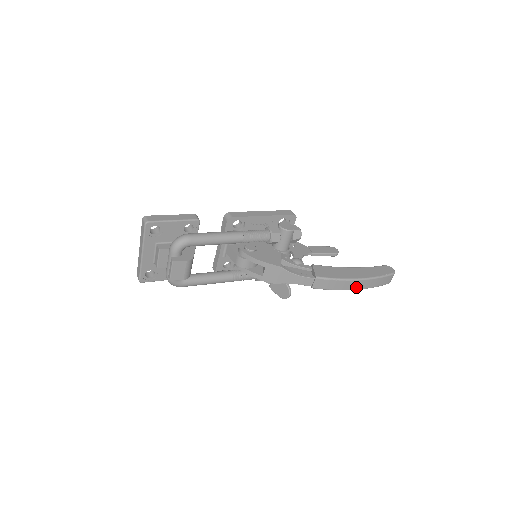
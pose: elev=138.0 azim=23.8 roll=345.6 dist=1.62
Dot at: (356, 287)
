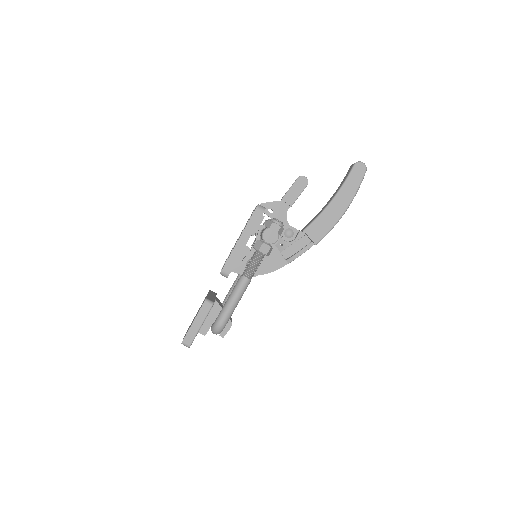
Dot at: occluded
